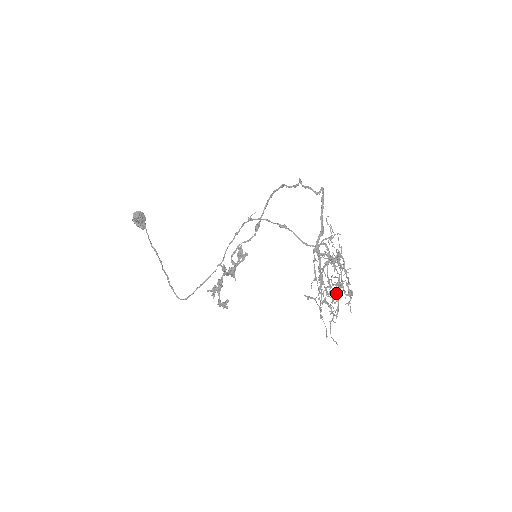
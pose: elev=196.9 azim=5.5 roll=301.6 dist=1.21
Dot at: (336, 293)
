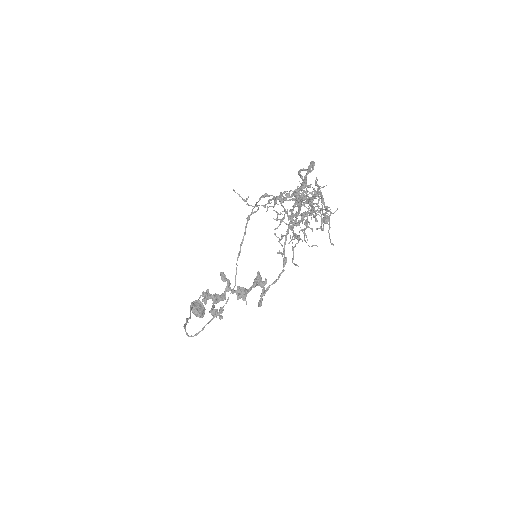
Dot at: (301, 216)
